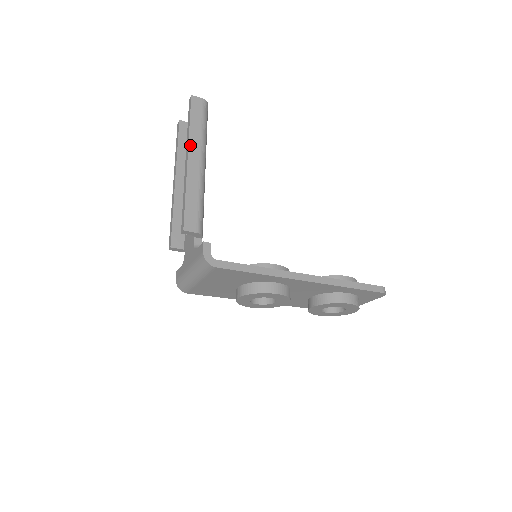
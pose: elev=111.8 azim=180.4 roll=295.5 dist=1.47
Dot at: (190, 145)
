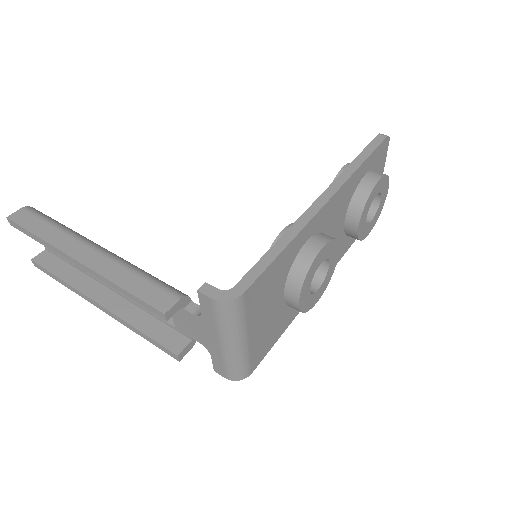
Dot at: (63, 249)
